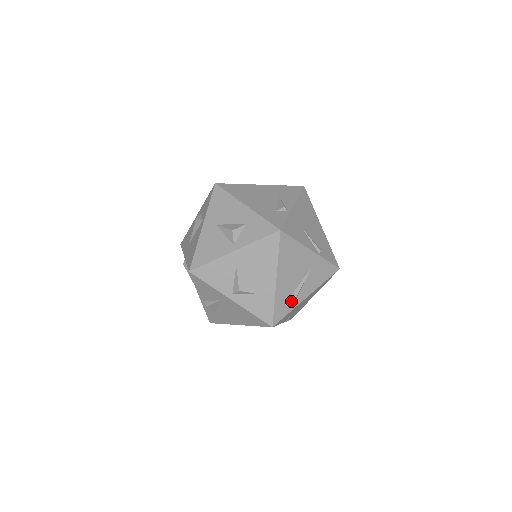
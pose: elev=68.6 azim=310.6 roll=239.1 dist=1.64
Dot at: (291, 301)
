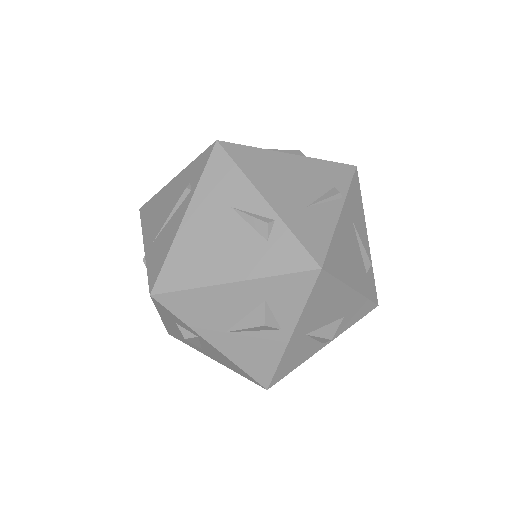
Dot at: (368, 268)
